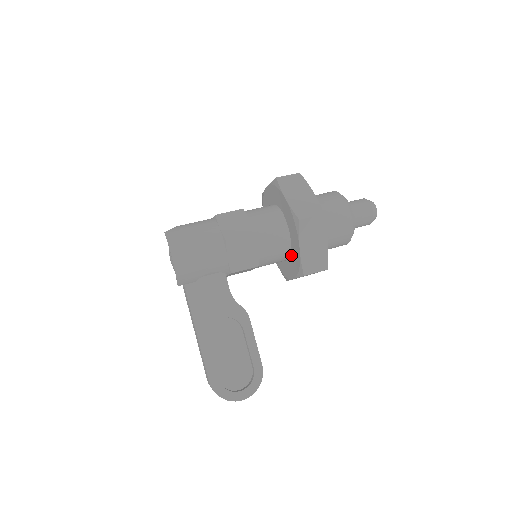
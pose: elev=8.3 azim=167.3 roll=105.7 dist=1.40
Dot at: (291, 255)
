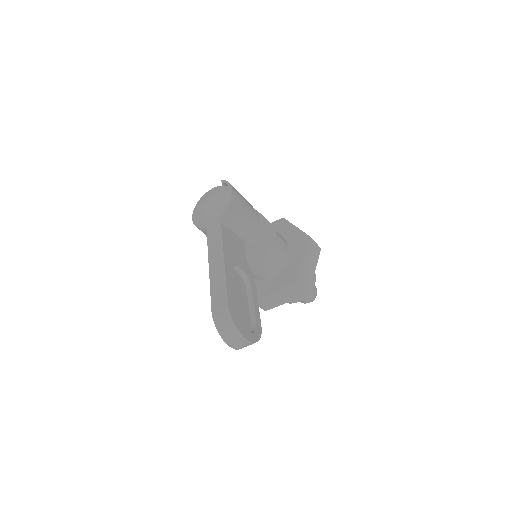
Dot at: (283, 270)
